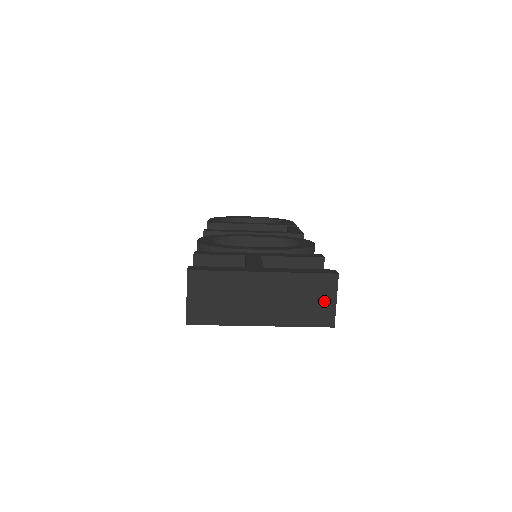
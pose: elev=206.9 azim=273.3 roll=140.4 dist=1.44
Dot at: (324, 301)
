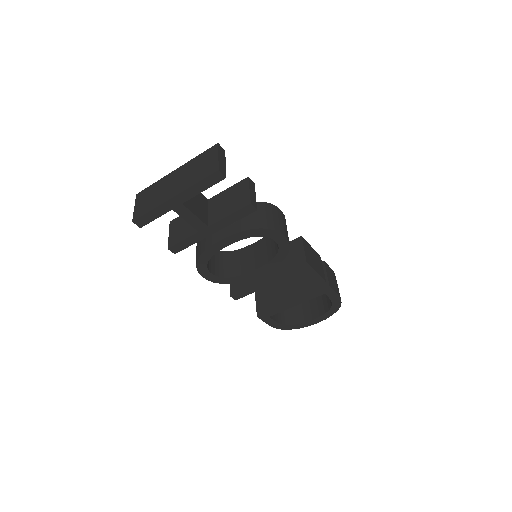
Dot at: (211, 161)
